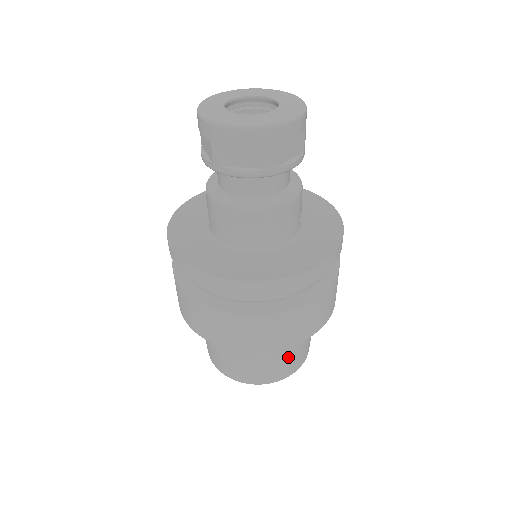
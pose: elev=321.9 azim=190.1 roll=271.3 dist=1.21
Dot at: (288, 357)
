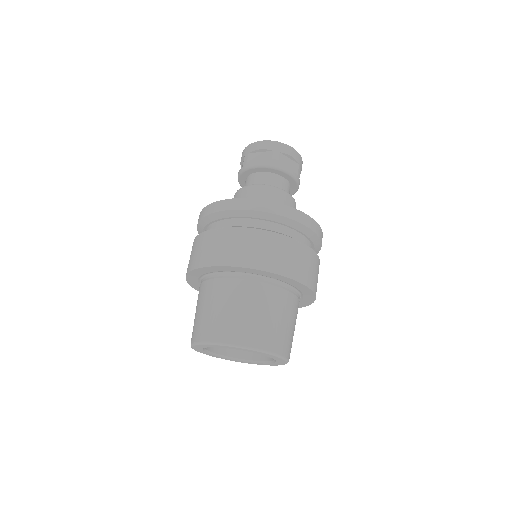
Dot at: occluded
